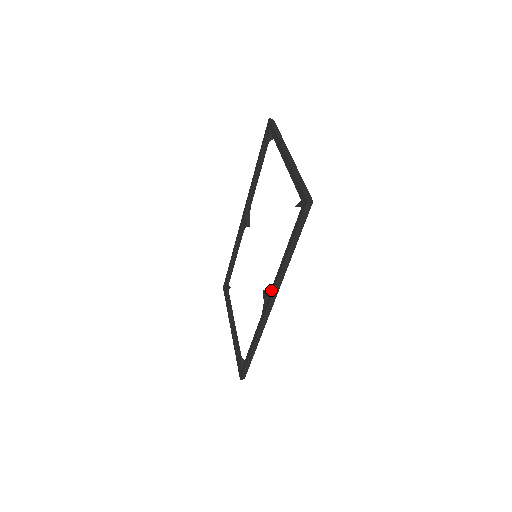
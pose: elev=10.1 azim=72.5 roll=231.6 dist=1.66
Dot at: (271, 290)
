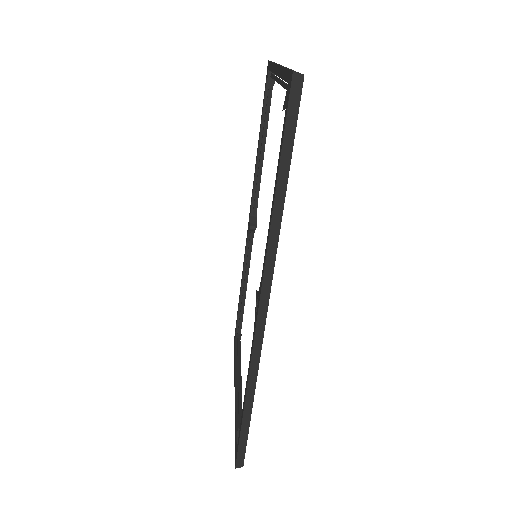
Dot at: (261, 279)
